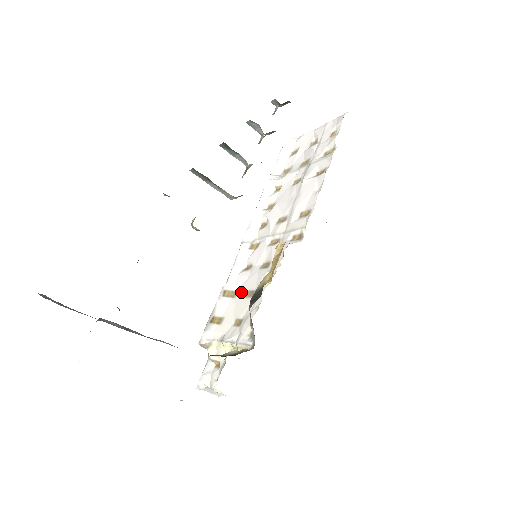
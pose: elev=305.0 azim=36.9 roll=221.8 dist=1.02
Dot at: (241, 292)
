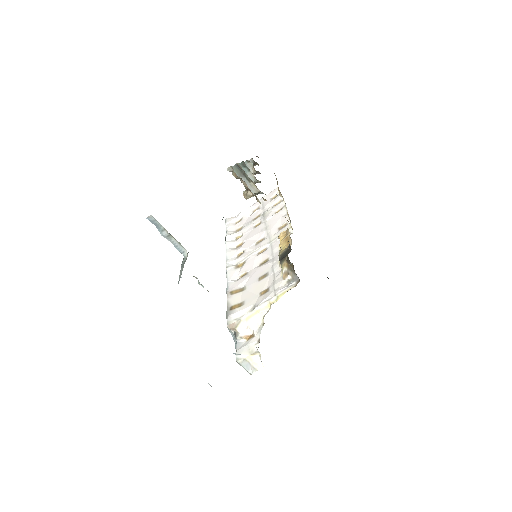
Dot at: (250, 283)
